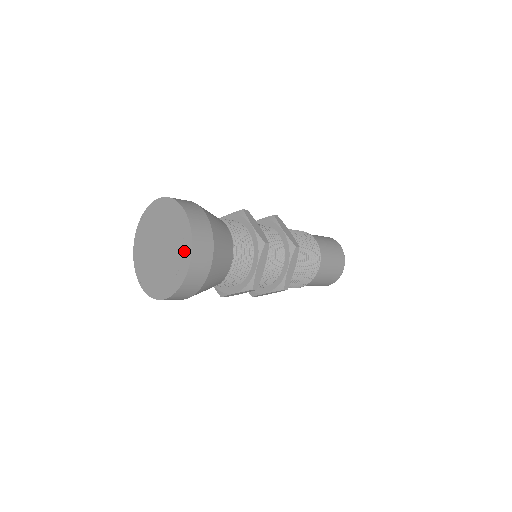
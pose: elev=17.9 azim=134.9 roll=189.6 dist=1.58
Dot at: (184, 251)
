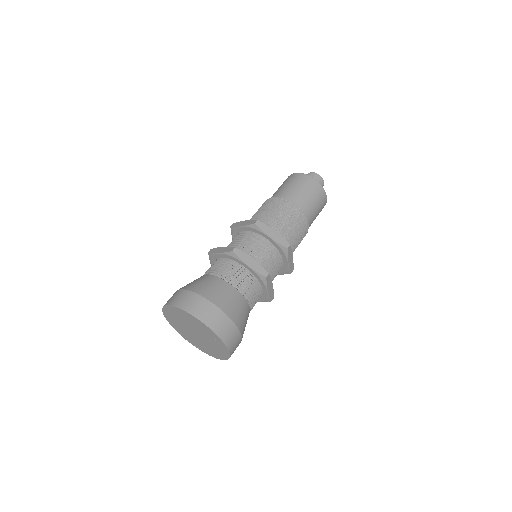
Dot at: (219, 344)
